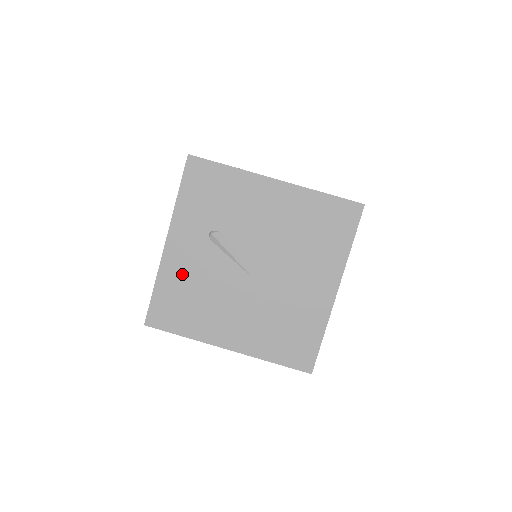
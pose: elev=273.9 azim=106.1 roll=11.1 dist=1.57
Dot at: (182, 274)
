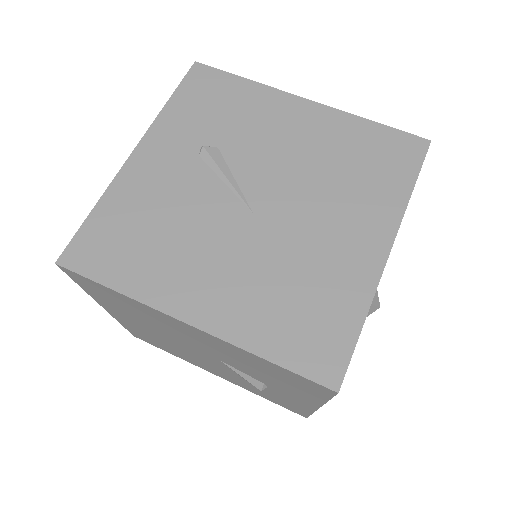
Dot at: (144, 195)
